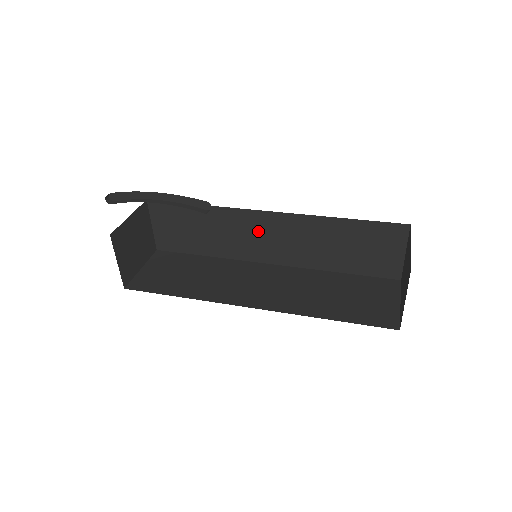
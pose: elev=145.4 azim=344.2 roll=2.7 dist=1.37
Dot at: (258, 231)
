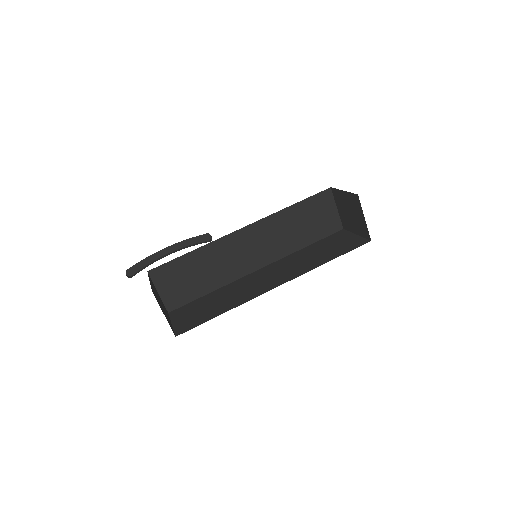
Dot at: (241, 248)
